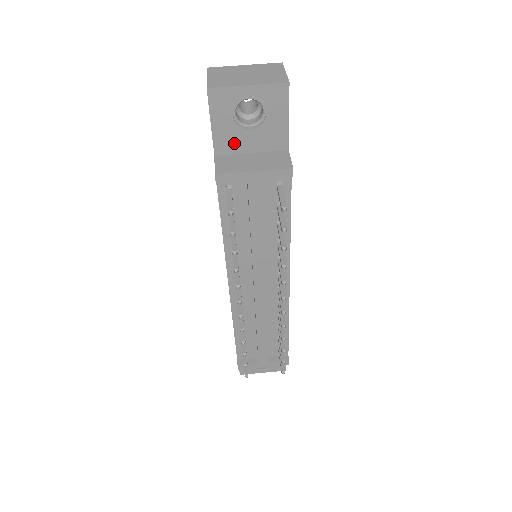
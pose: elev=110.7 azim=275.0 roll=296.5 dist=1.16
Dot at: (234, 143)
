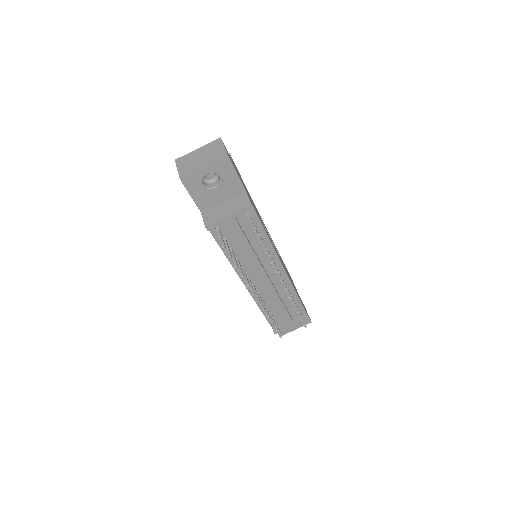
Dot at: (210, 201)
